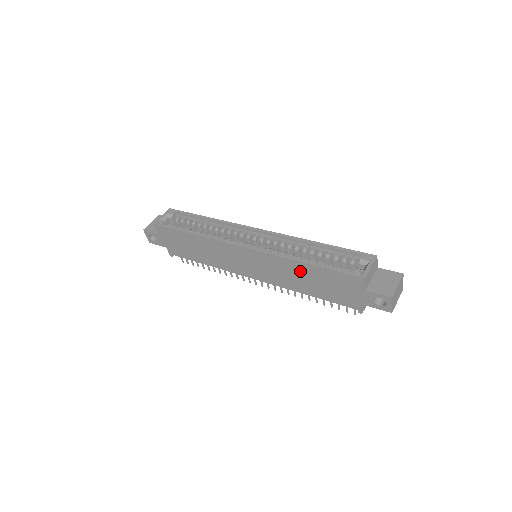
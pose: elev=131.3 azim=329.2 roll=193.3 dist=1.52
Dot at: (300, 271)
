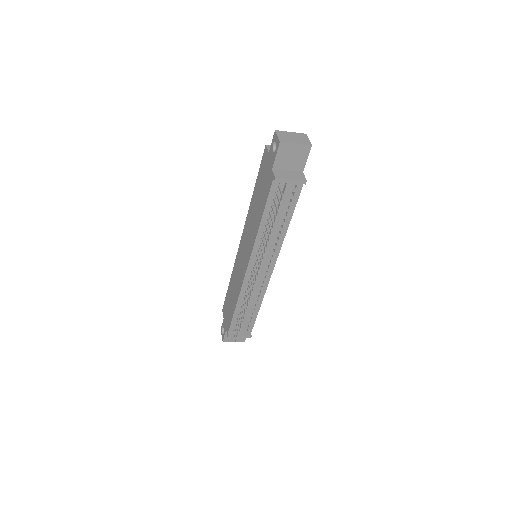
Dot at: (254, 206)
